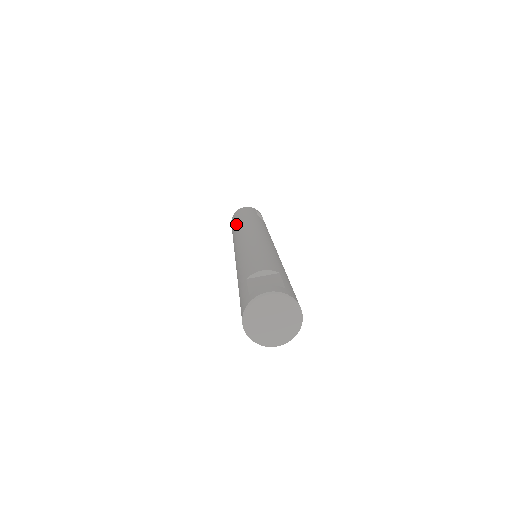
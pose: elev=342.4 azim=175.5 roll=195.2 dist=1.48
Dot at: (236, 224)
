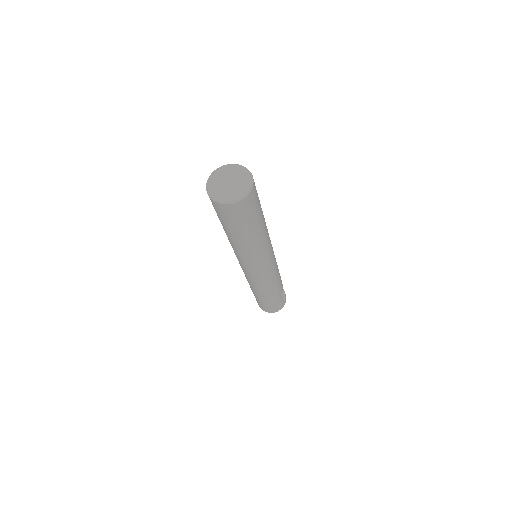
Dot at: occluded
